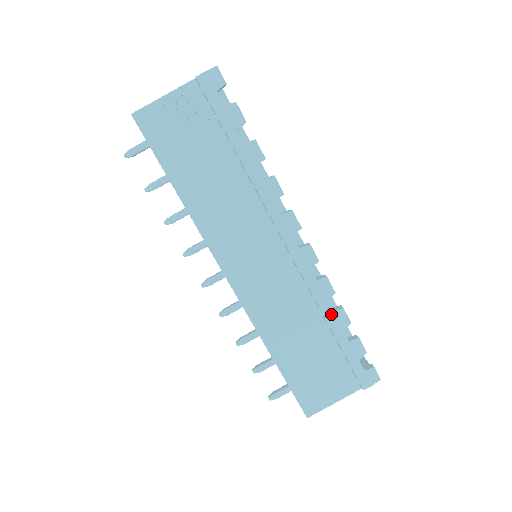
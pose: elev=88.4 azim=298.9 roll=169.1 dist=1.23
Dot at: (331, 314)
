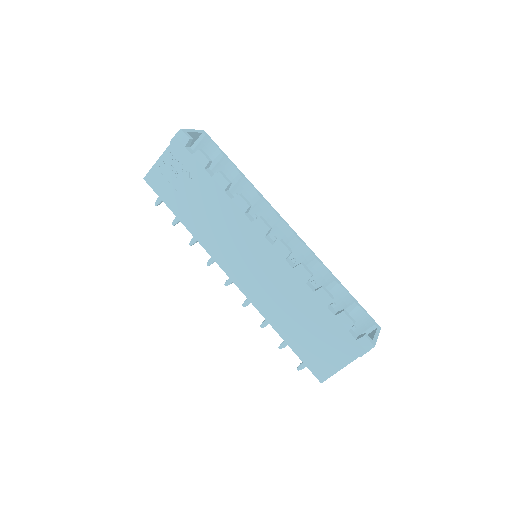
Dot at: (312, 294)
